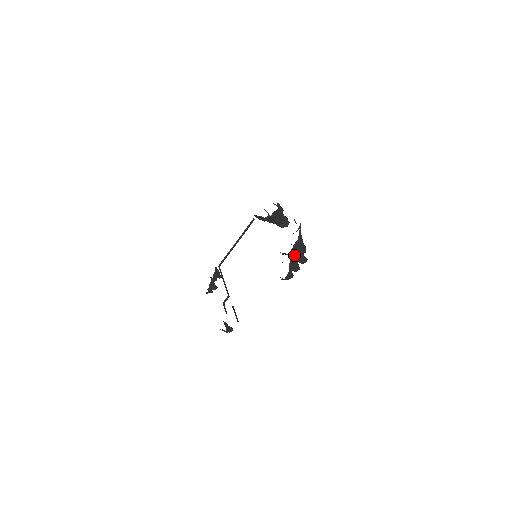
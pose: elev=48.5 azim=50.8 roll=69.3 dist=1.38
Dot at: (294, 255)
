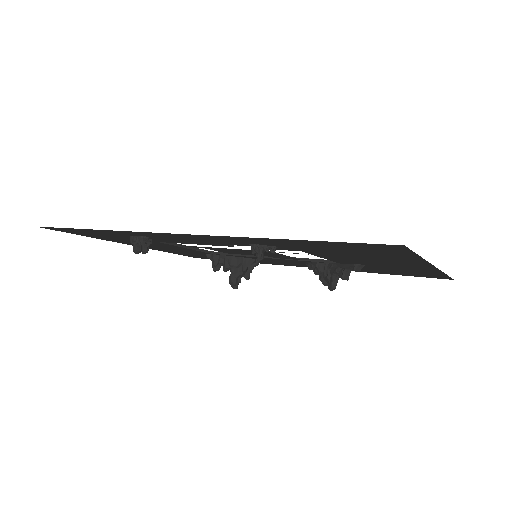
Dot at: occluded
